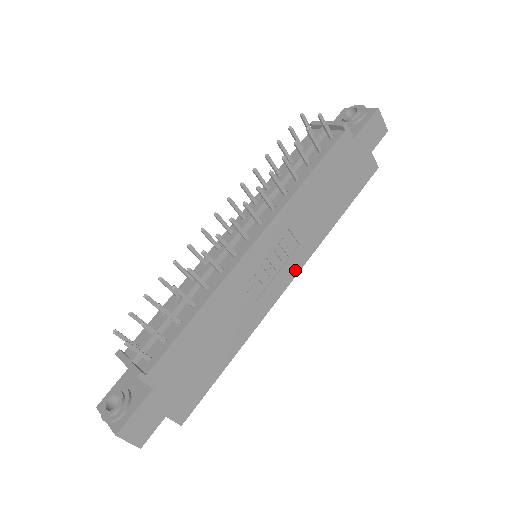
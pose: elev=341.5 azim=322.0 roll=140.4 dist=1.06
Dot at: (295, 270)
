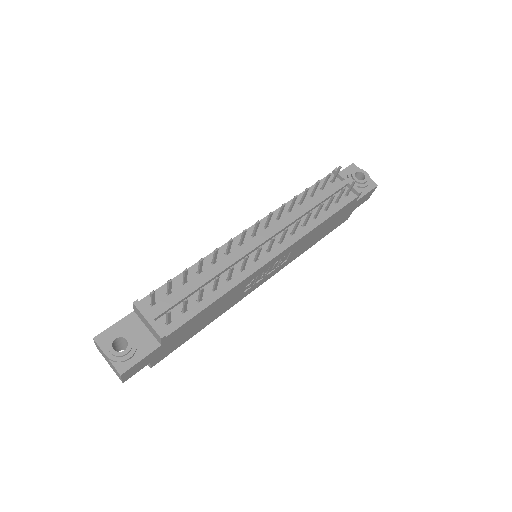
Dot at: (272, 275)
